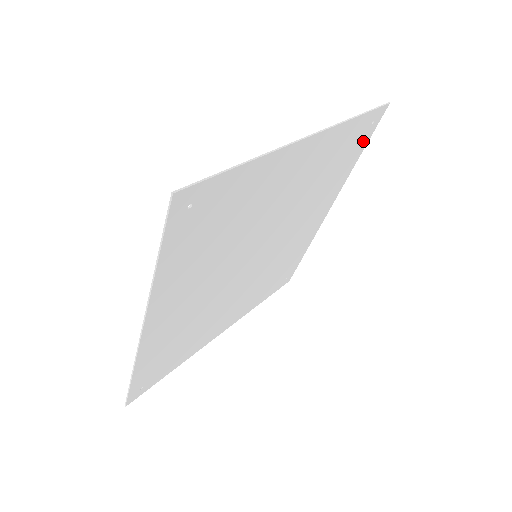
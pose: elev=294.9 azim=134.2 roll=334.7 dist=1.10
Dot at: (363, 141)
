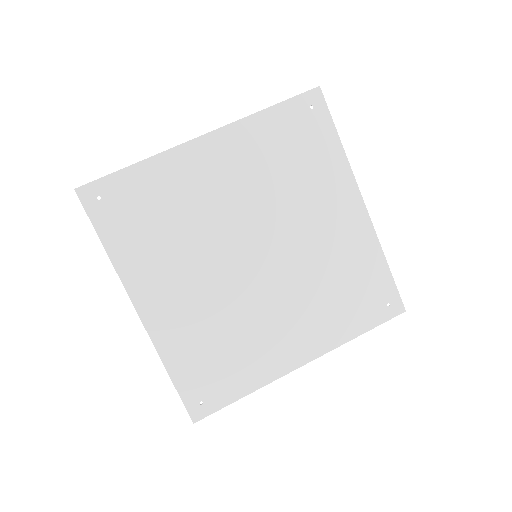
Dot at: (373, 315)
